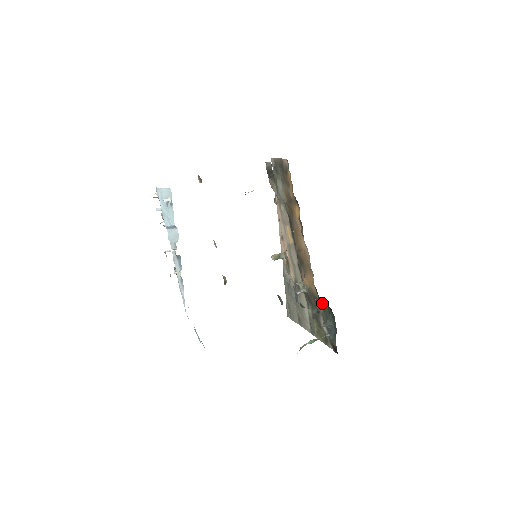
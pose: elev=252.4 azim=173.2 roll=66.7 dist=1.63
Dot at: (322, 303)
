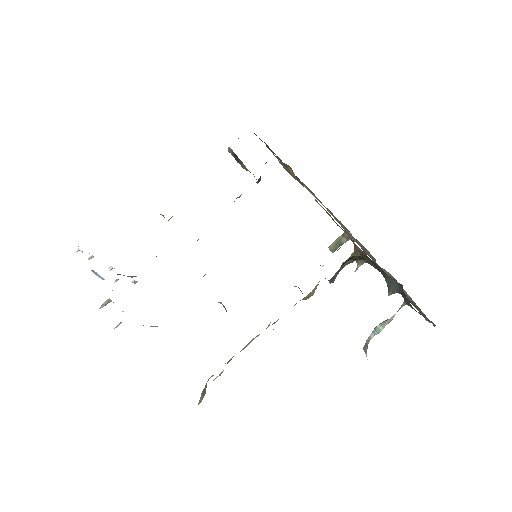
Dot at: occluded
